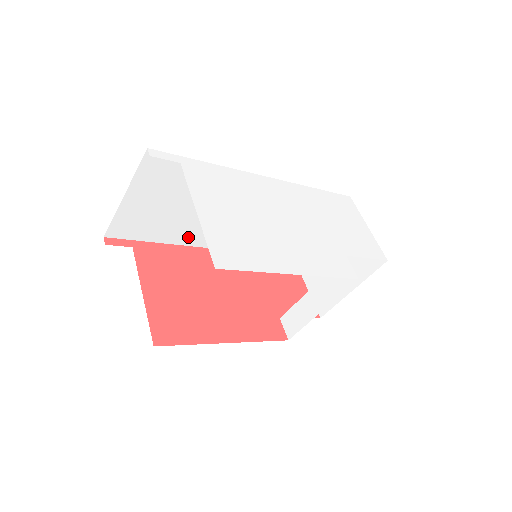
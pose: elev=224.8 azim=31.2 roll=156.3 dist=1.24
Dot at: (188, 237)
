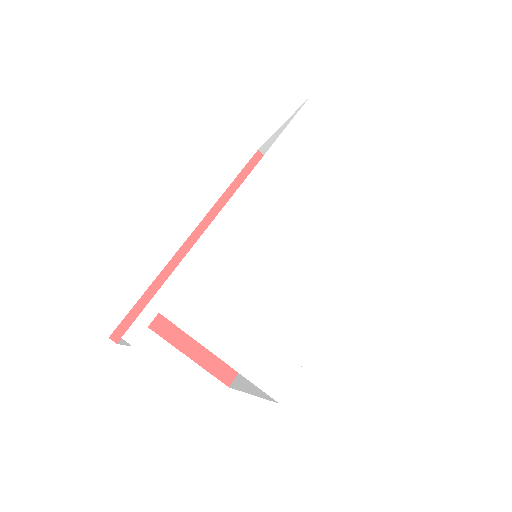
Dot at: occluded
